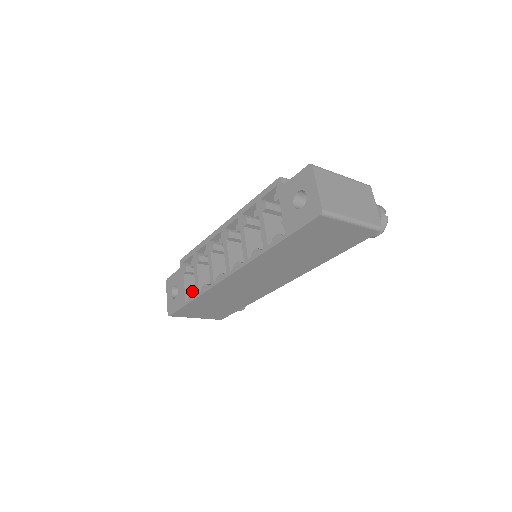
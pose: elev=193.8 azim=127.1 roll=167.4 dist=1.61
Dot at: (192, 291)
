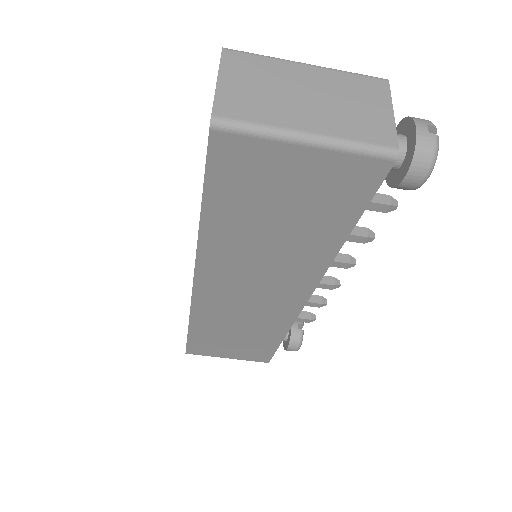
Dot at: occluded
